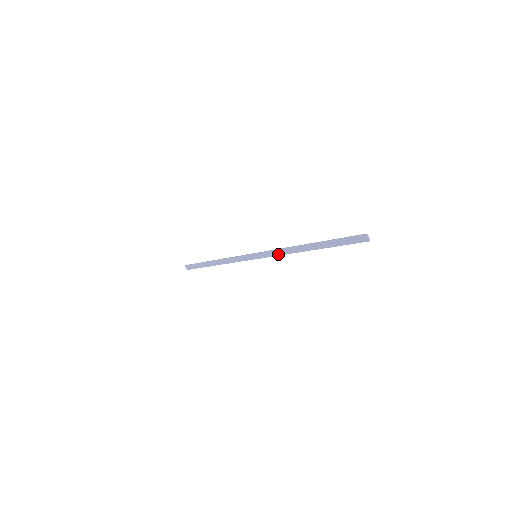
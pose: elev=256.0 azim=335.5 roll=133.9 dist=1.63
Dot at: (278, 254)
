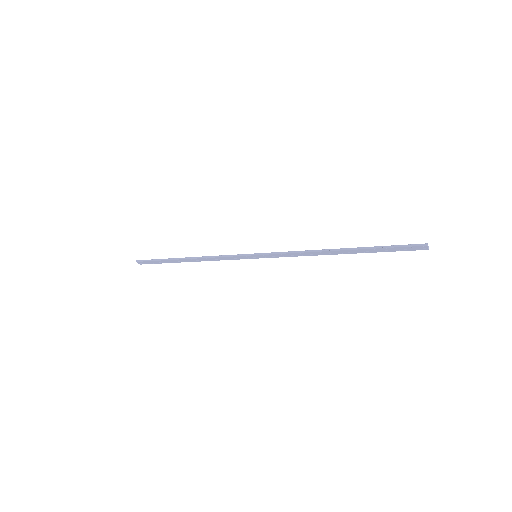
Dot at: (292, 256)
